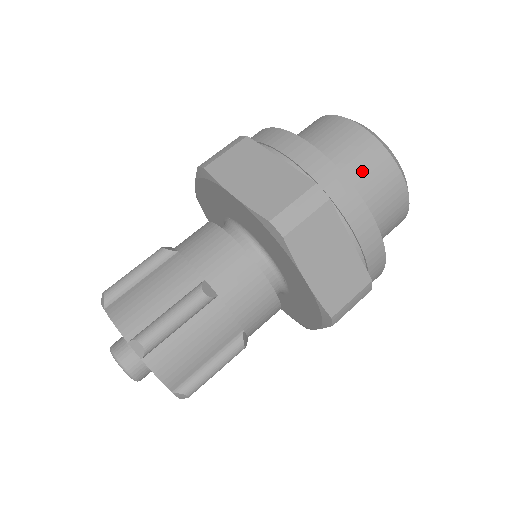
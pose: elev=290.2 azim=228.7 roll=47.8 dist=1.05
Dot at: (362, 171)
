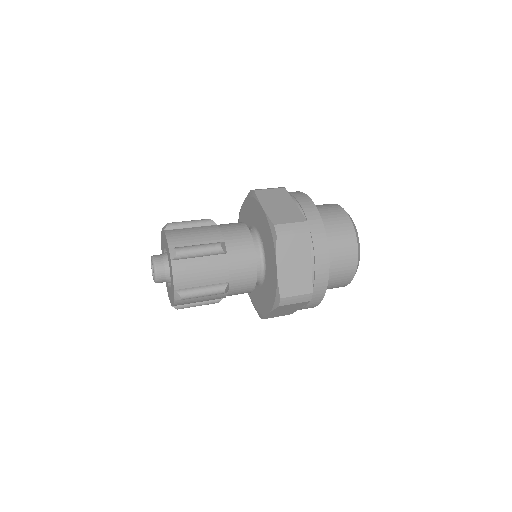
Dot at: (318, 206)
